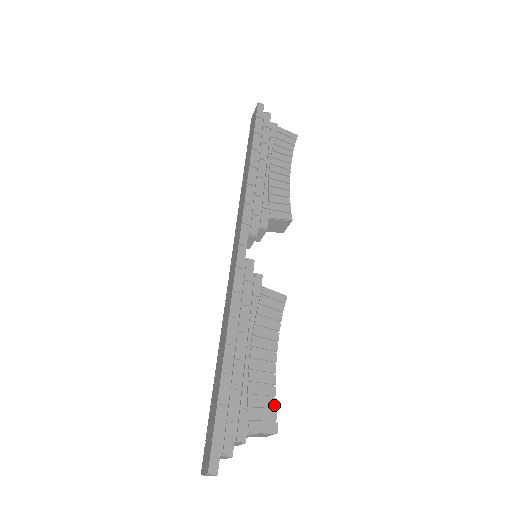
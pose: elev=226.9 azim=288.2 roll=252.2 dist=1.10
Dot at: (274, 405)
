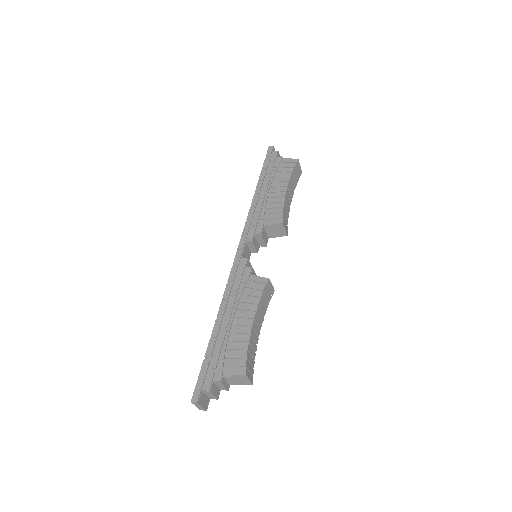
Dot at: (245, 356)
